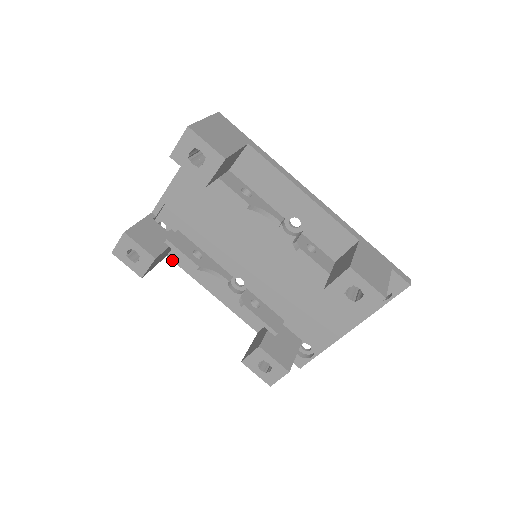
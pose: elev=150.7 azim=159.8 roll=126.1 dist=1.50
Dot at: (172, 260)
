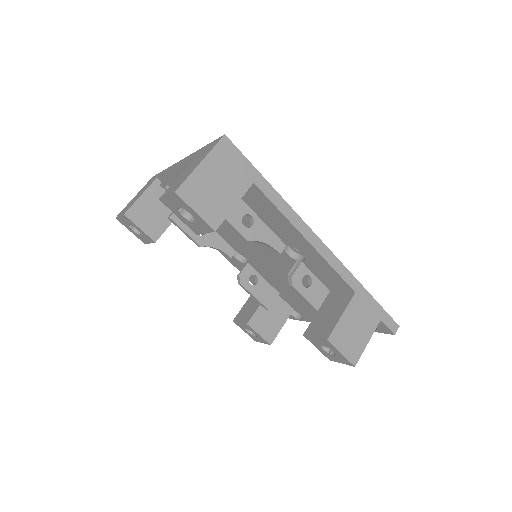
Dot at: occluded
